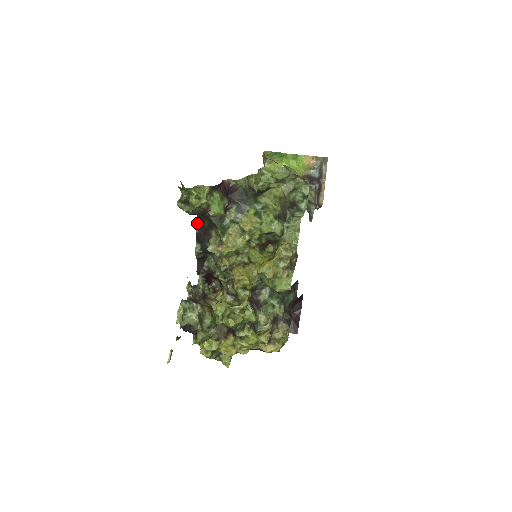
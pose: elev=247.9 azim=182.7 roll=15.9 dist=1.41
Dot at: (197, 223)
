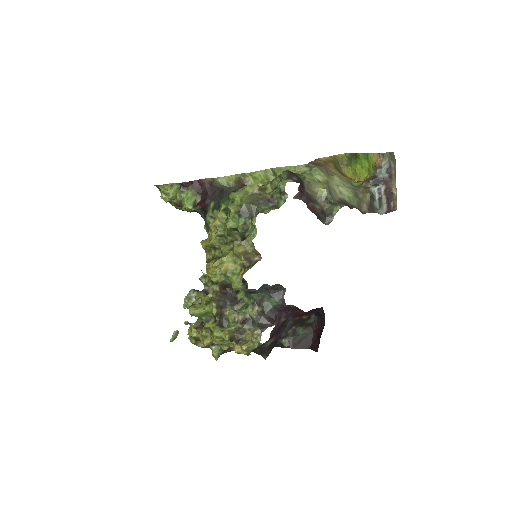
Dot at: occluded
